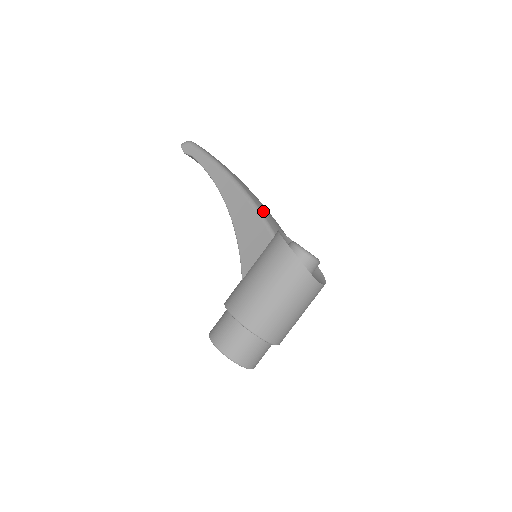
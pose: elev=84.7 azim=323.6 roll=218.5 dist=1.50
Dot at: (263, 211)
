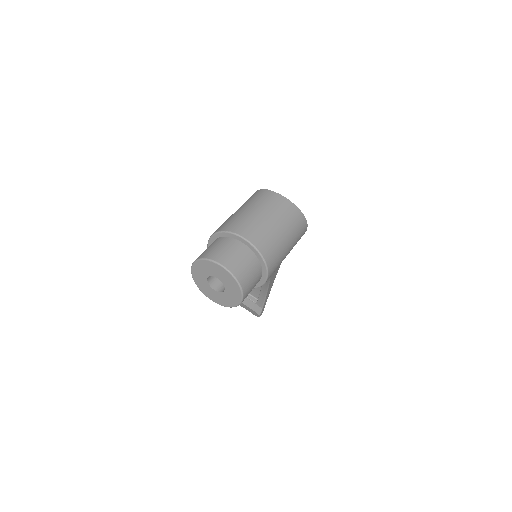
Dot at: occluded
